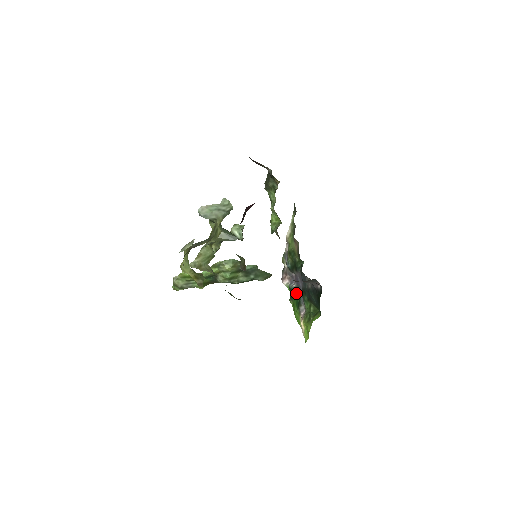
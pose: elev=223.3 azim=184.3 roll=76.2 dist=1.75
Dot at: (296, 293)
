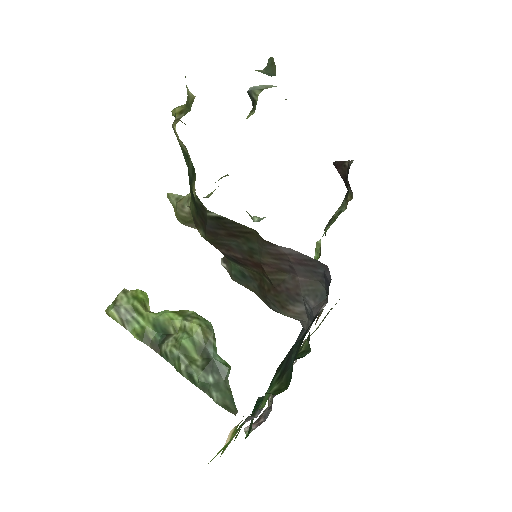
Dot at: (260, 403)
